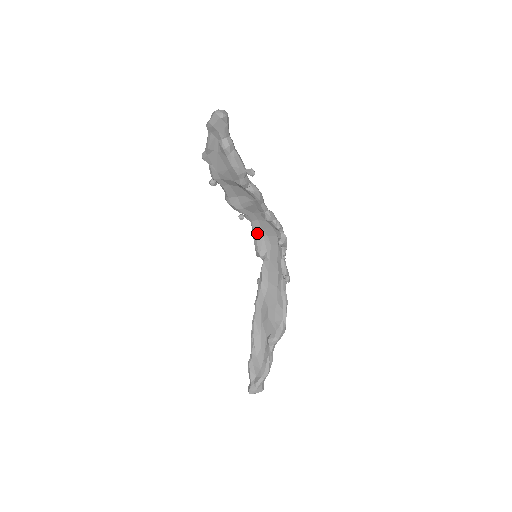
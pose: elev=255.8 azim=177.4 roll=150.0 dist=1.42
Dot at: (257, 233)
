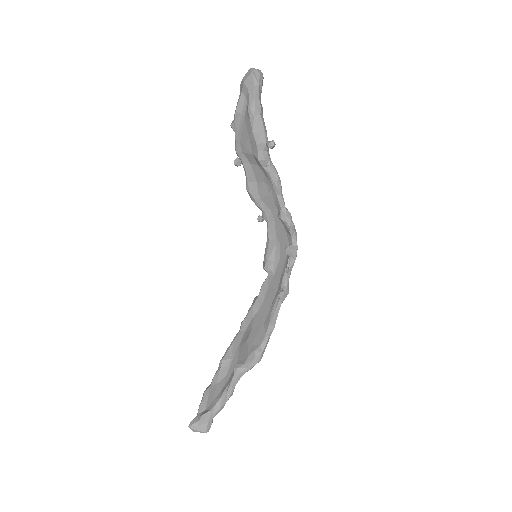
Dot at: (270, 239)
